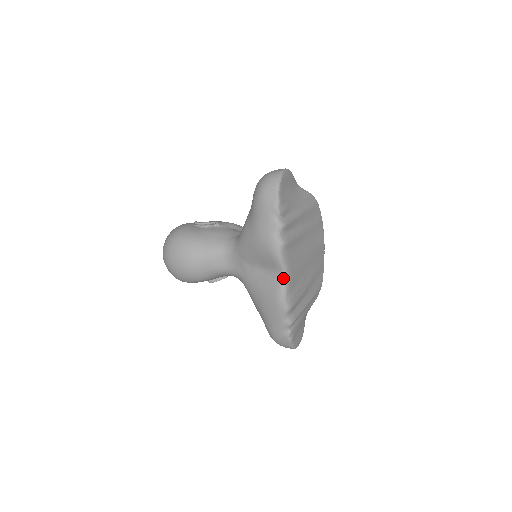
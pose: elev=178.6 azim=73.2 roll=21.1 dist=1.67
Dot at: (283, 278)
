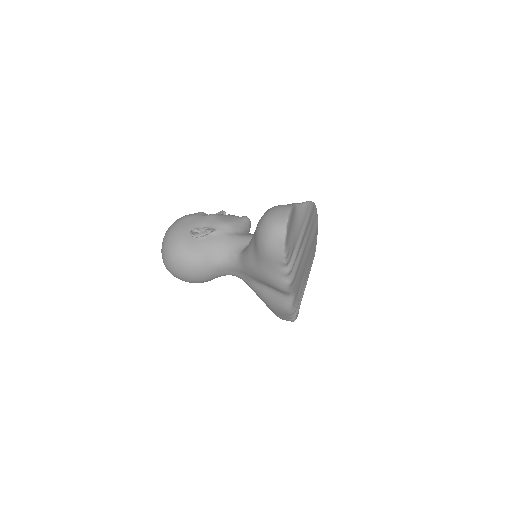
Dot at: (290, 298)
